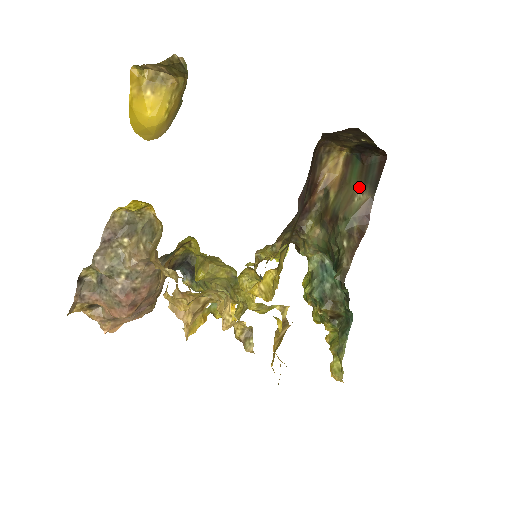
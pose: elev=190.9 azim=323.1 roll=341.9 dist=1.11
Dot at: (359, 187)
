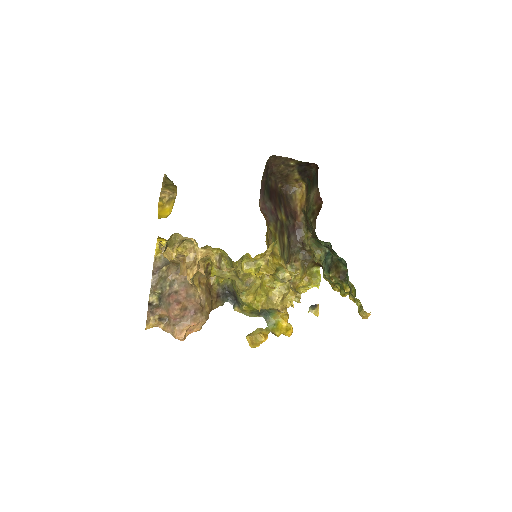
Dot at: (311, 191)
